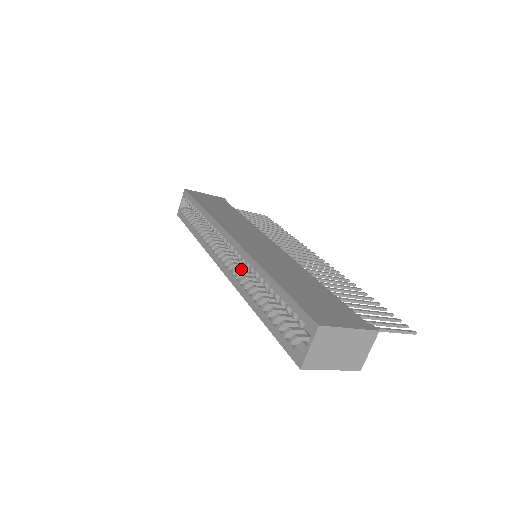
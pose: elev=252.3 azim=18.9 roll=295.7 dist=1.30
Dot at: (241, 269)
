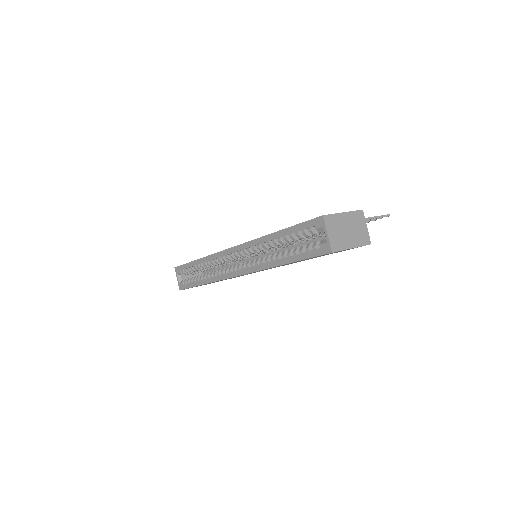
Dot at: occluded
